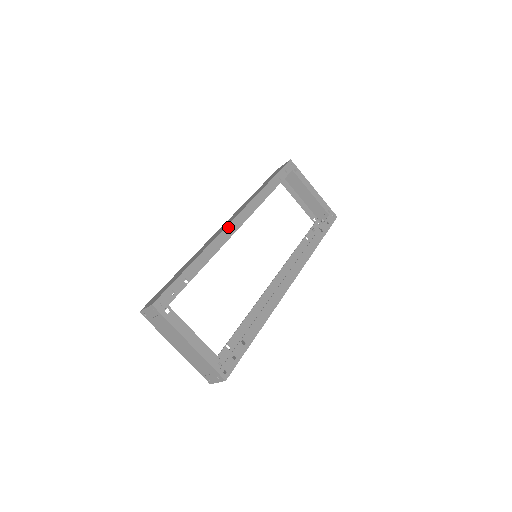
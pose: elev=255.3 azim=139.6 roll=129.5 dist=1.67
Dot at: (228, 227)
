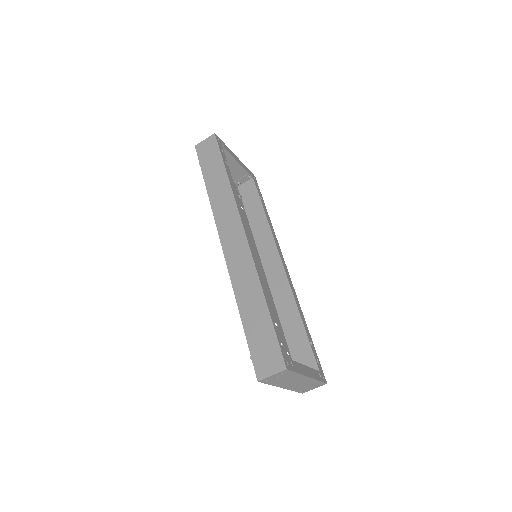
Dot at: (249, 245)
